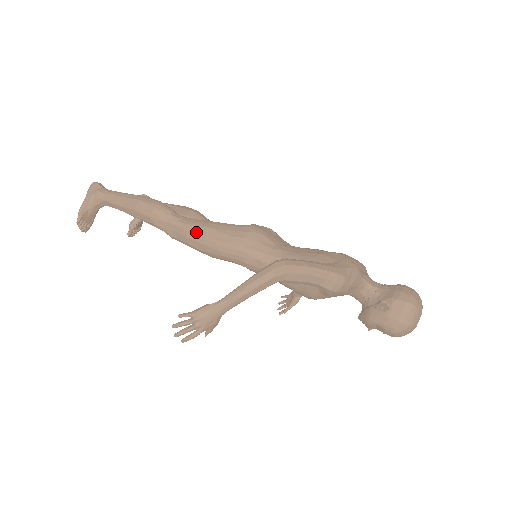
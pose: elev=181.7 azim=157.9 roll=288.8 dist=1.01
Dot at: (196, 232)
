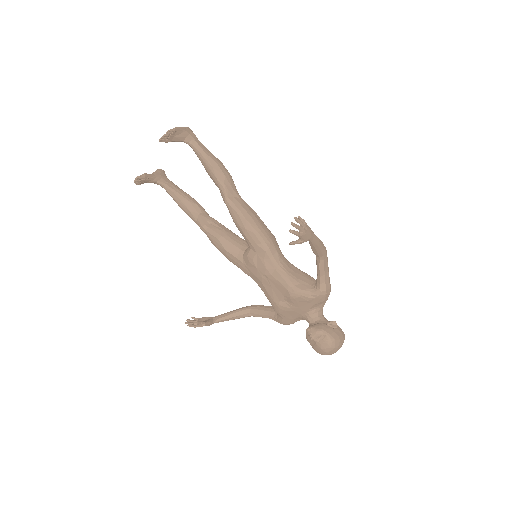
Dot at: (249, 208)
